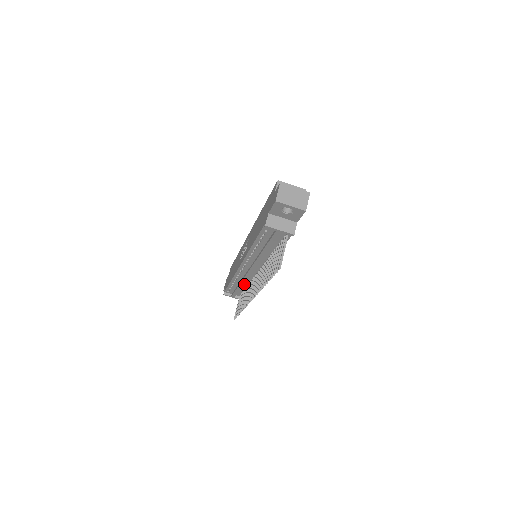
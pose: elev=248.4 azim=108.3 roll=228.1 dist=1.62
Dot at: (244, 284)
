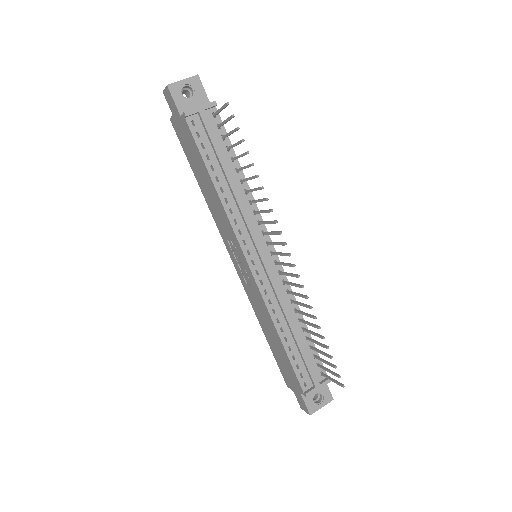
Dot at: (294, 323)
